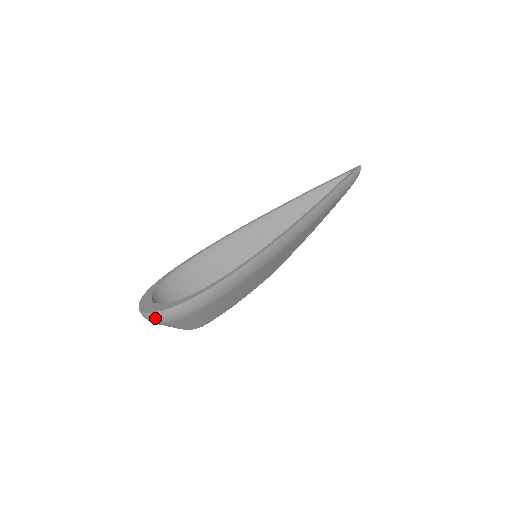
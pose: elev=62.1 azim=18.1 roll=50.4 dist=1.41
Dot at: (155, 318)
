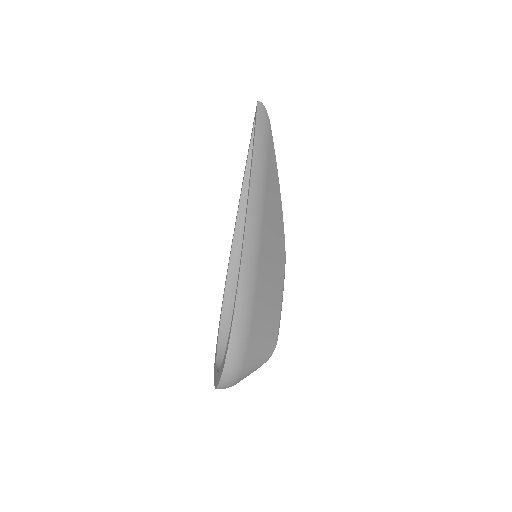
Dot at: (227, 383)
